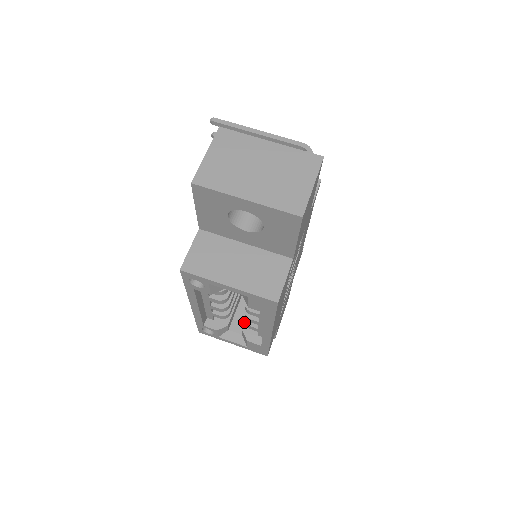
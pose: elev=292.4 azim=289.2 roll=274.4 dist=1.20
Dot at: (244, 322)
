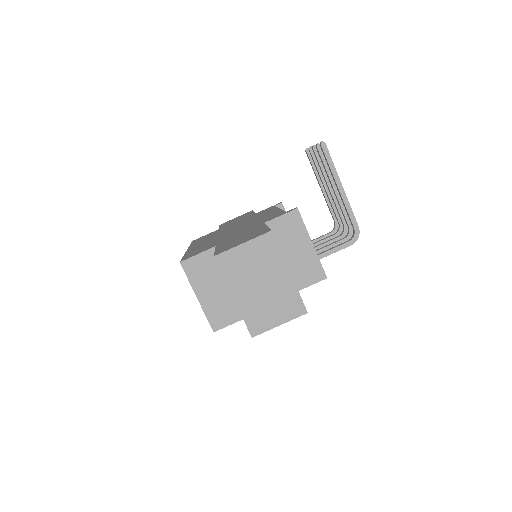
Dot at: occluded
